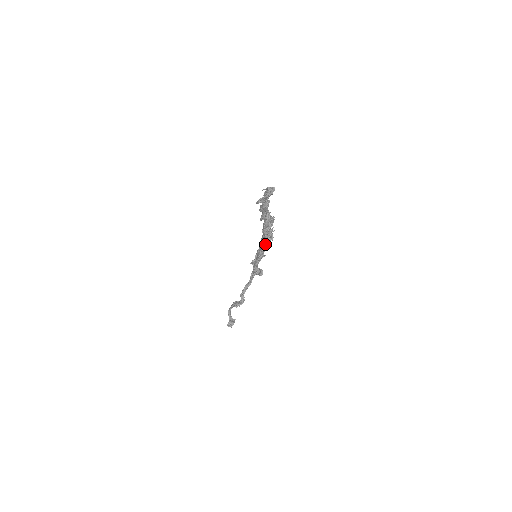
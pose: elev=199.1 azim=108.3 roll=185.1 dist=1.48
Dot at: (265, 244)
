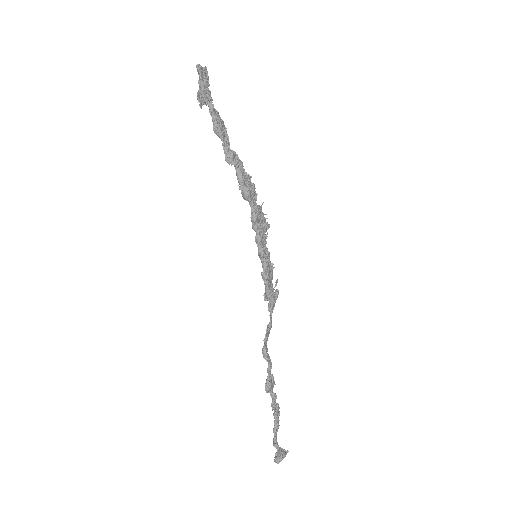
Dot at: (261, 235)
